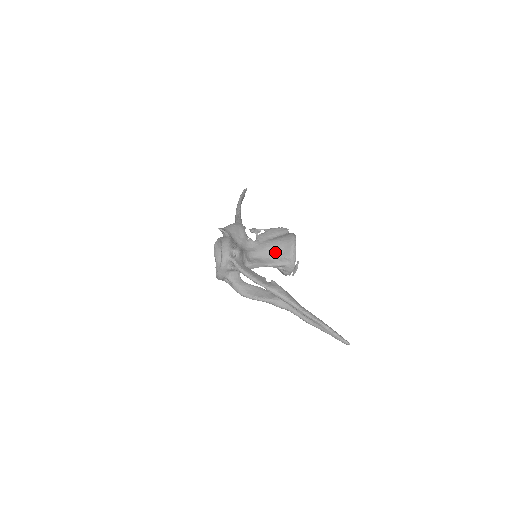
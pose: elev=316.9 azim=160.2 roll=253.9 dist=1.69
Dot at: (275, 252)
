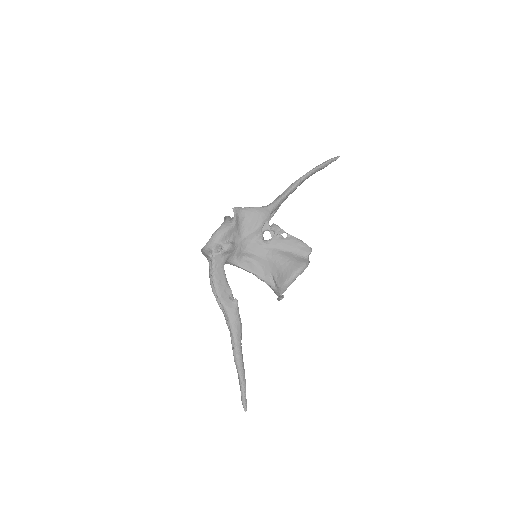
Dot at: (273, 268)
